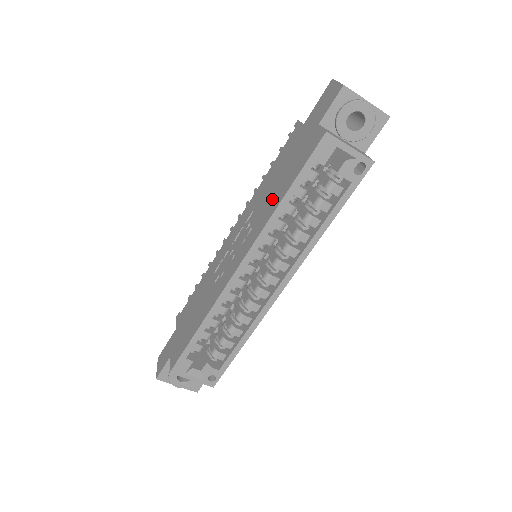
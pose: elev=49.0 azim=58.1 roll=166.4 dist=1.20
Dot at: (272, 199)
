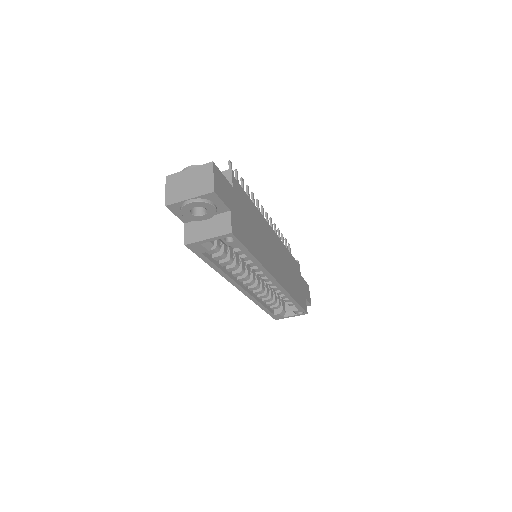
Dot at: occluded
